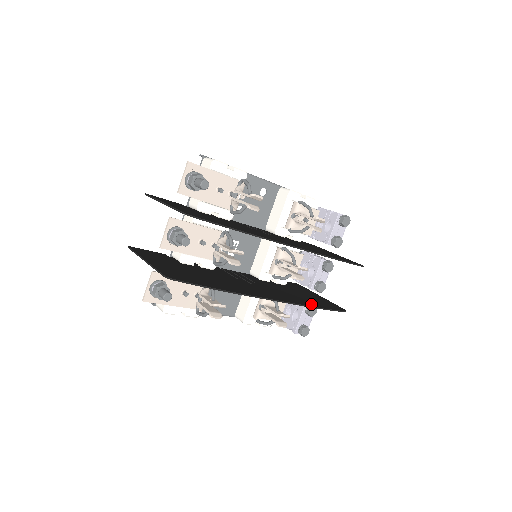
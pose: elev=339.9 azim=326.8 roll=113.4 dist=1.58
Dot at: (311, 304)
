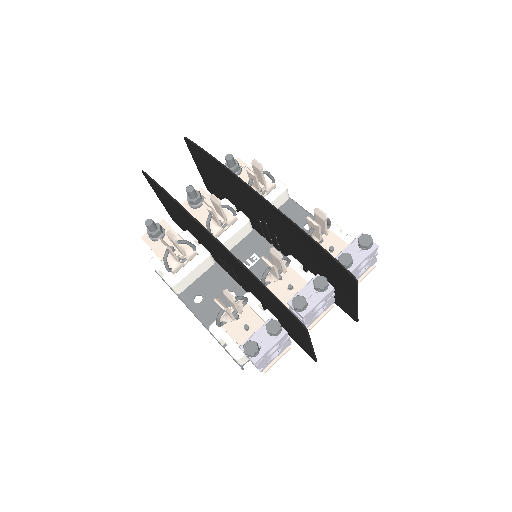
Dot at: occluded
